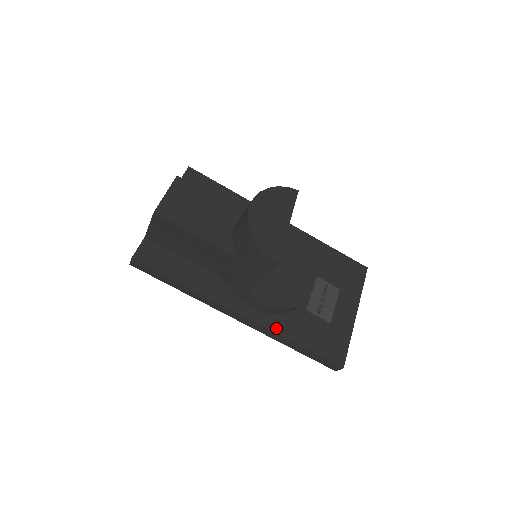
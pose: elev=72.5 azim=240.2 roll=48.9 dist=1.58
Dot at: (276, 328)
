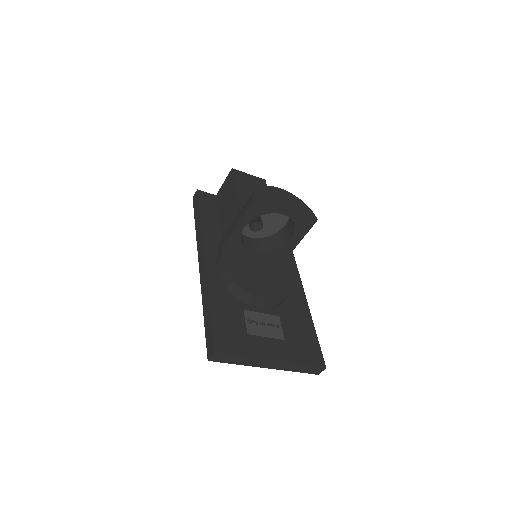
Dot at: (211, 285)
